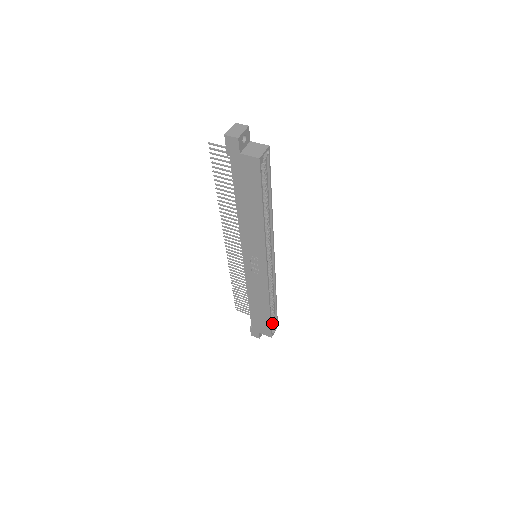
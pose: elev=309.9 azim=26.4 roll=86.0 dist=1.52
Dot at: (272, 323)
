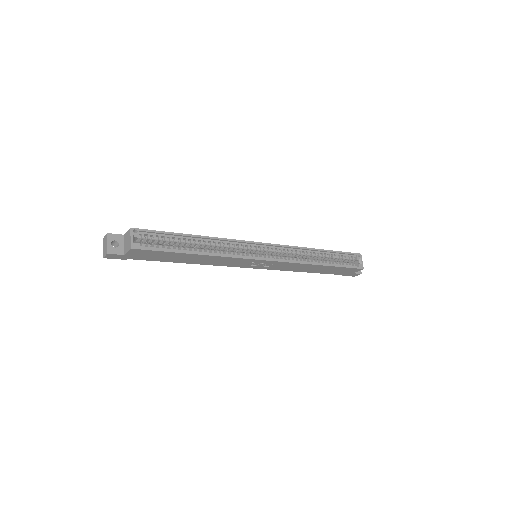
Dot at: (351, 260)
